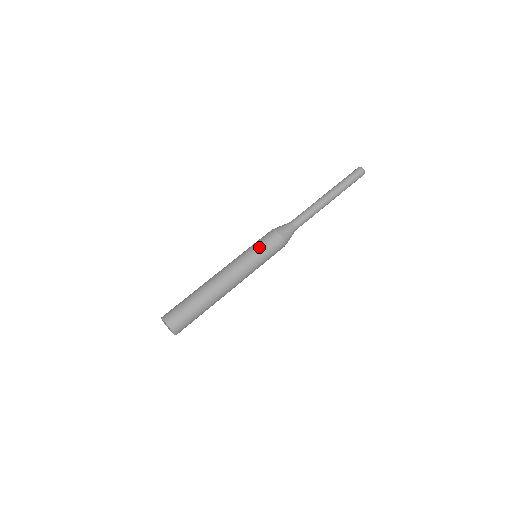
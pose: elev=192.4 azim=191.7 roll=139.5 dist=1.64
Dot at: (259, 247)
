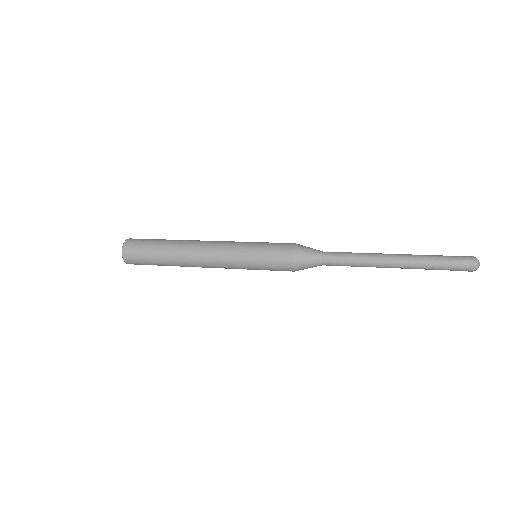
Dot at: (262, 243)
